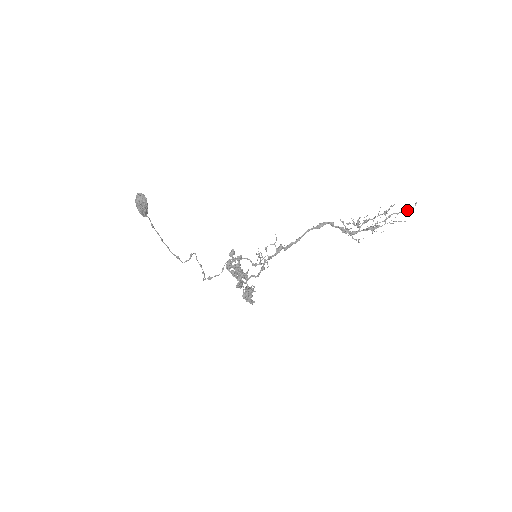
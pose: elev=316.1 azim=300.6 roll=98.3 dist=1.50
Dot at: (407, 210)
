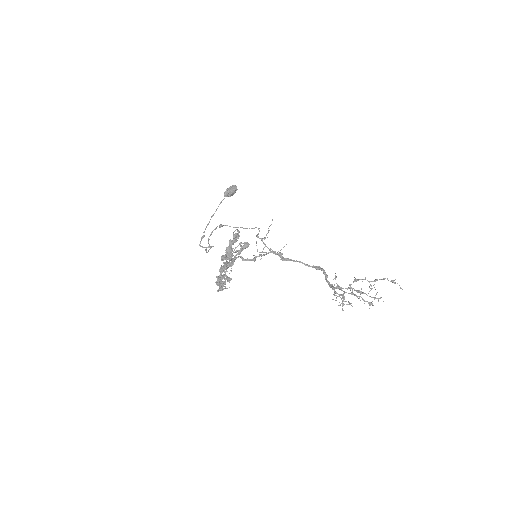
Dot at: (393, 280)
